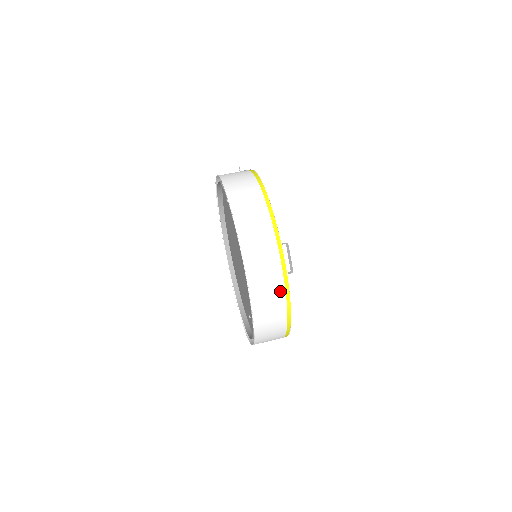
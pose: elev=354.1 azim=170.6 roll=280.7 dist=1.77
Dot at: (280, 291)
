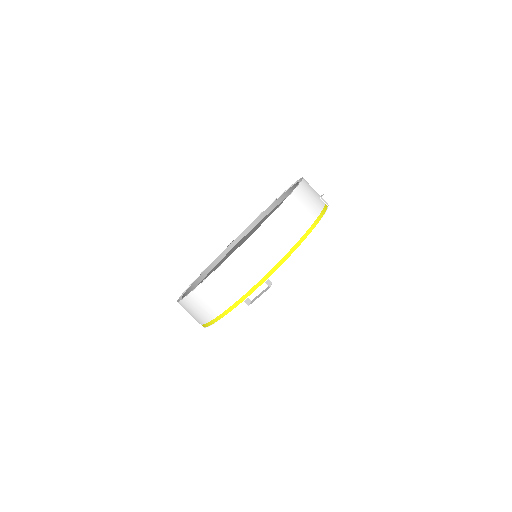
Dot at: (221, 307)
